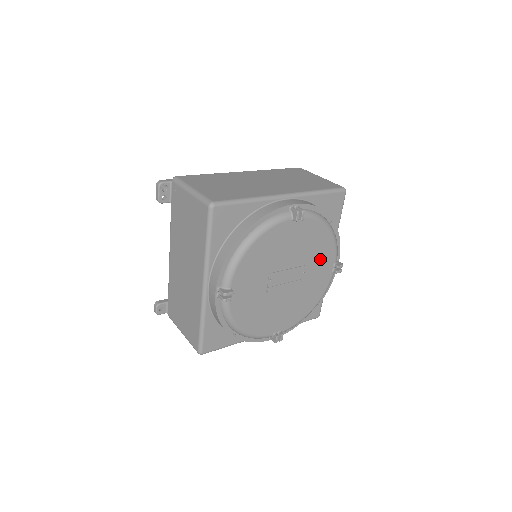
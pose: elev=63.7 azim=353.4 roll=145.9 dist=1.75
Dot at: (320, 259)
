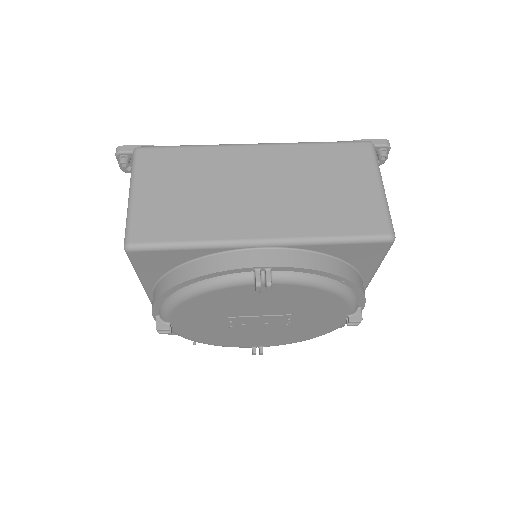
Dot at: (319, 311)
